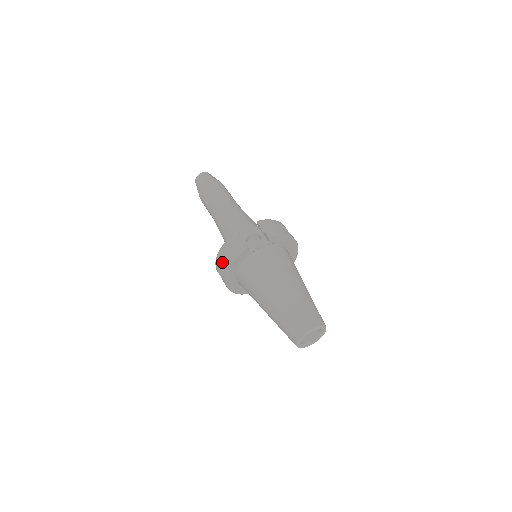
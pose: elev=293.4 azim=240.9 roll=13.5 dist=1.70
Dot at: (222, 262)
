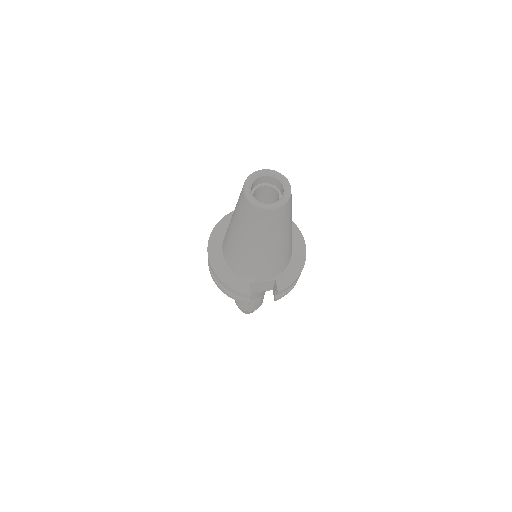
Dot at: occluded
